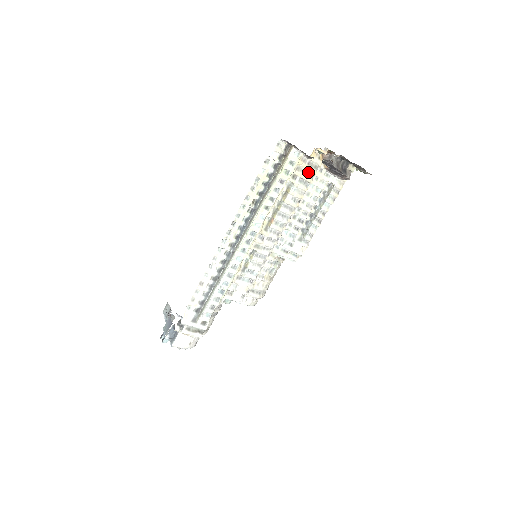
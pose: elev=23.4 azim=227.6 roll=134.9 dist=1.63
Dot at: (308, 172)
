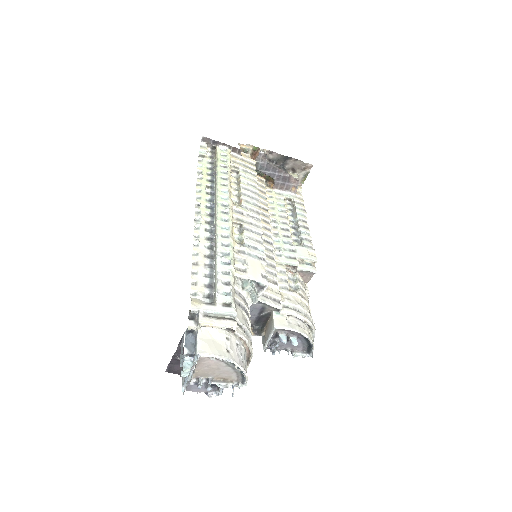
Dot at: (248, 167)
